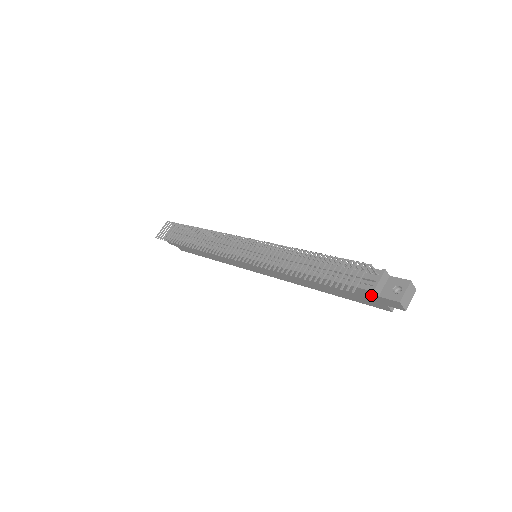
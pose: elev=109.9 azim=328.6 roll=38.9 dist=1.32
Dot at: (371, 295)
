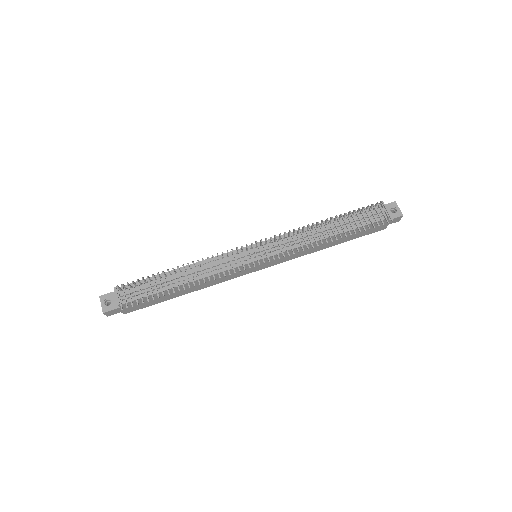
Dot at: occluded
